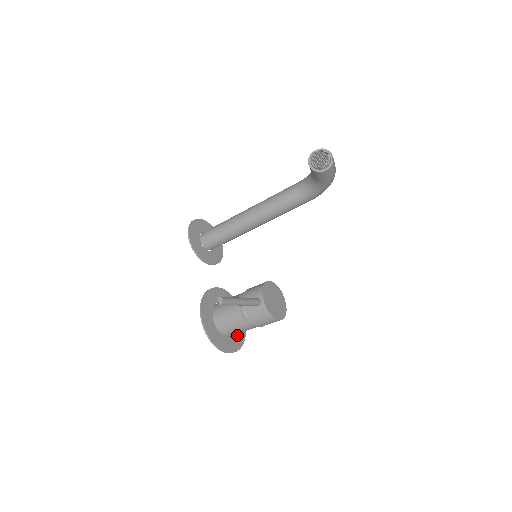
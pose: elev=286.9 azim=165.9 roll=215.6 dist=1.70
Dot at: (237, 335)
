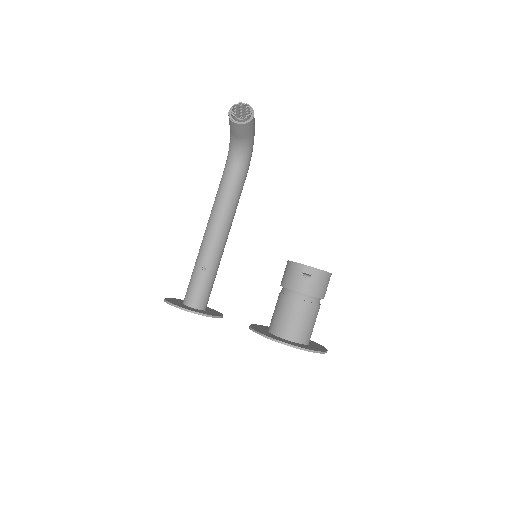
Dot at: occluded
